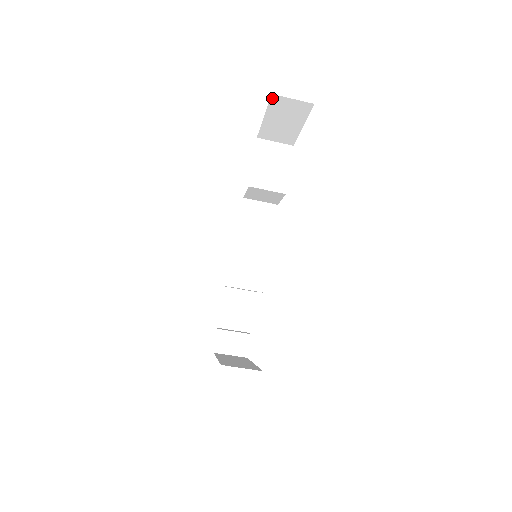
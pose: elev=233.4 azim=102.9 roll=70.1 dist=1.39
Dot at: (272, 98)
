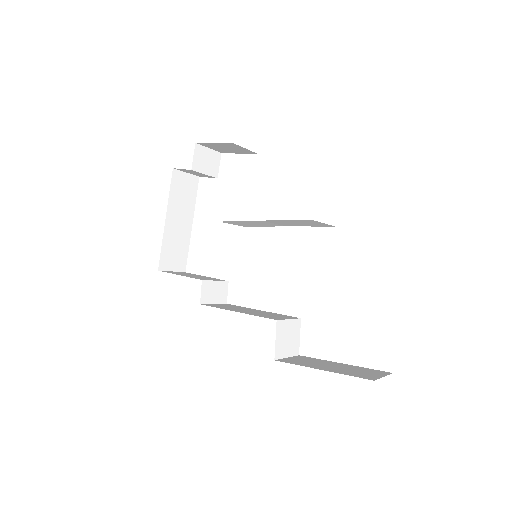
Dot at: occluded
